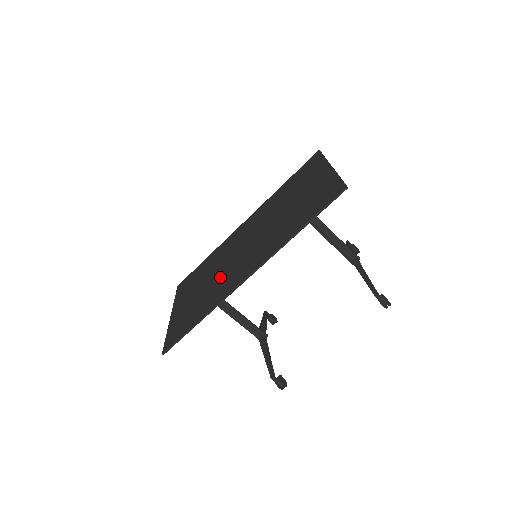
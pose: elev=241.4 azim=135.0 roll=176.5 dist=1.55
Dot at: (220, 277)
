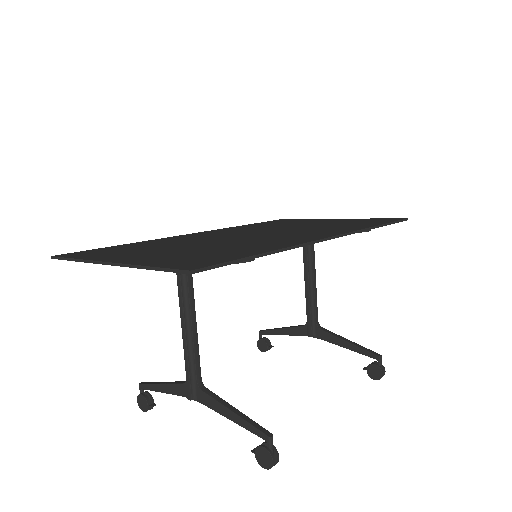
Dot at: (238, 241)
